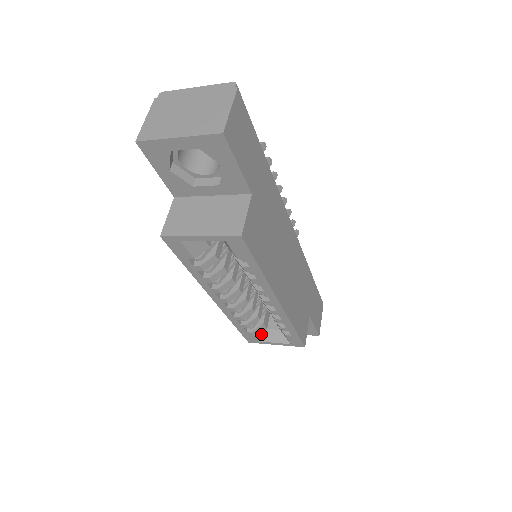
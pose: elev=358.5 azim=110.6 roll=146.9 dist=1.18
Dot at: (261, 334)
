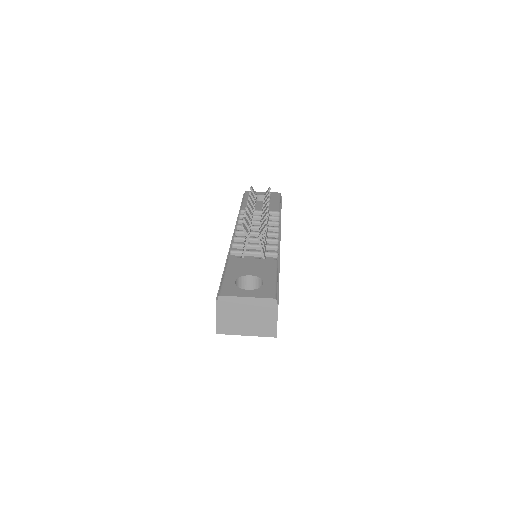
Dot at: occluded
